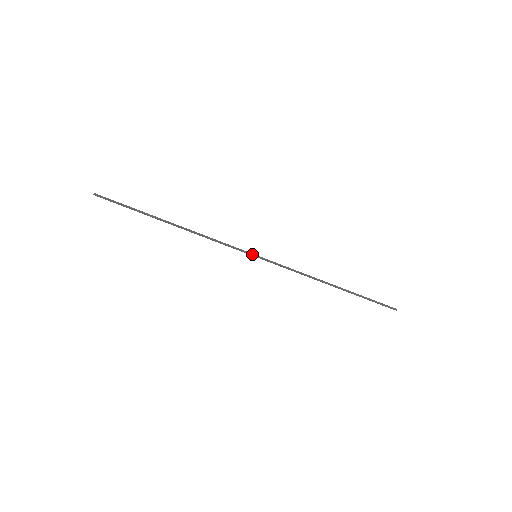
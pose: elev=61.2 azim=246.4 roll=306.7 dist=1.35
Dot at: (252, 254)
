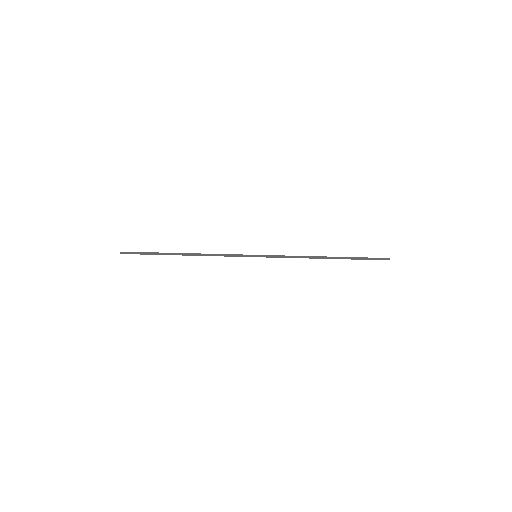
Dot at: occluded
